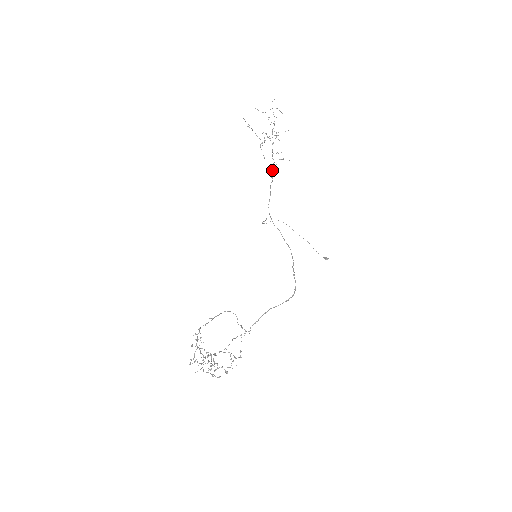
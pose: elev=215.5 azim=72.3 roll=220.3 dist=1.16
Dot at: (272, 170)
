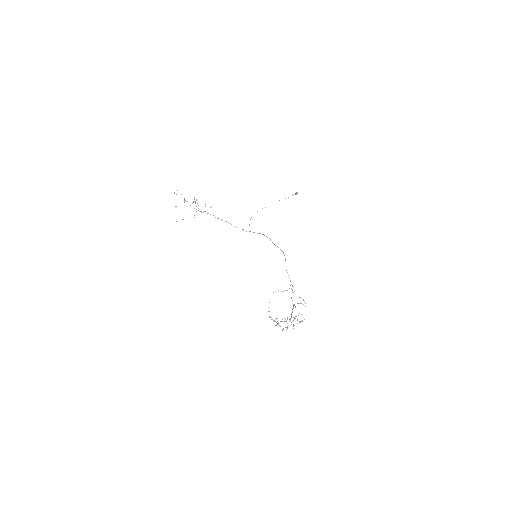
Dot at: occluded
